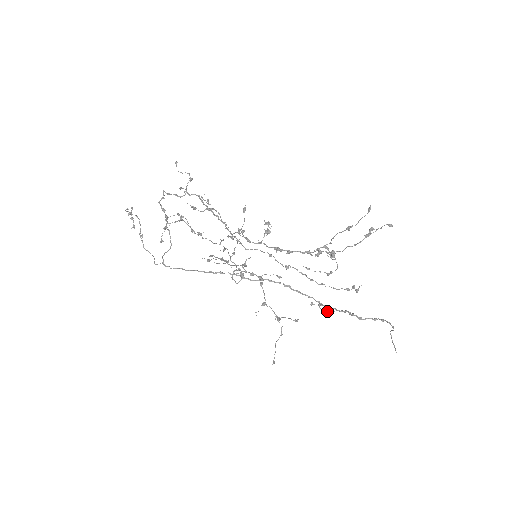
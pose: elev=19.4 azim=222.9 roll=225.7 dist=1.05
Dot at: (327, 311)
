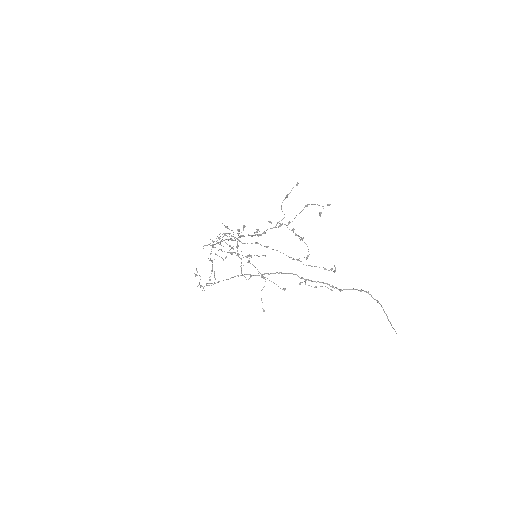
Dot at: (311, 286)
